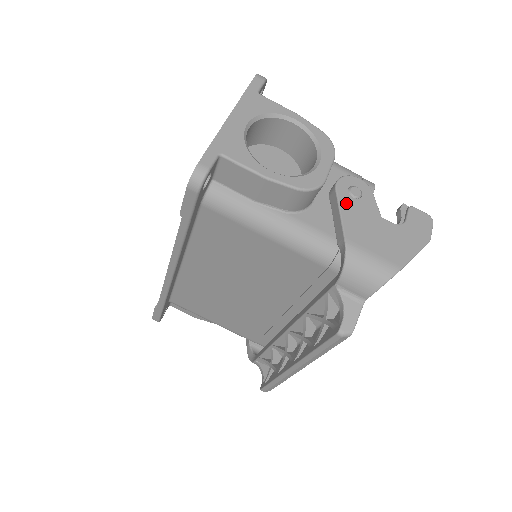
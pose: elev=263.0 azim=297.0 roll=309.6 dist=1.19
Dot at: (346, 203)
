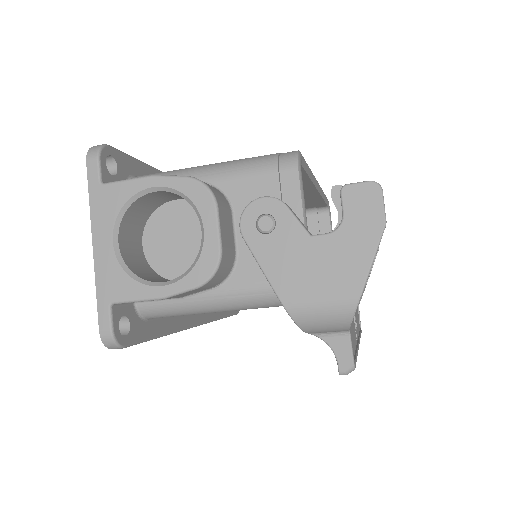
Dot at: (262, 249)
